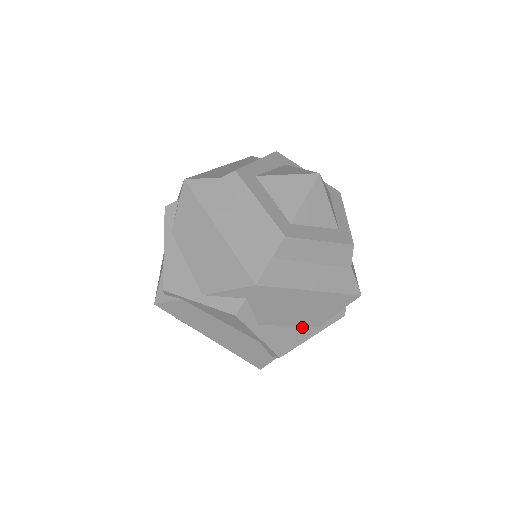
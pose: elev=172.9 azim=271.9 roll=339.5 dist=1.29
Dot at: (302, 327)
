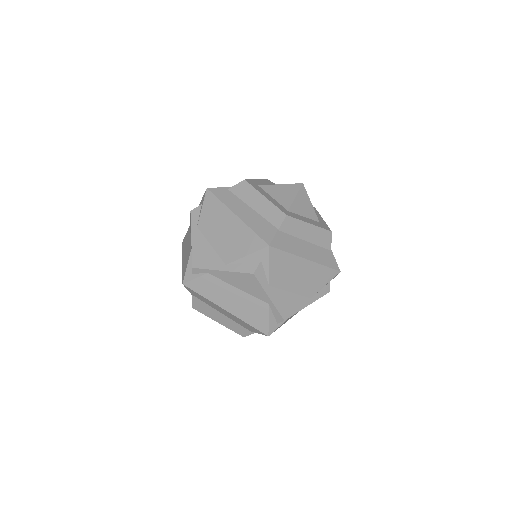
Dot at: (299, 295)
